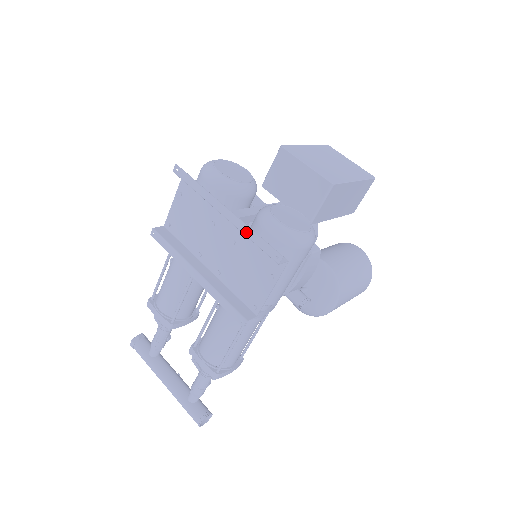
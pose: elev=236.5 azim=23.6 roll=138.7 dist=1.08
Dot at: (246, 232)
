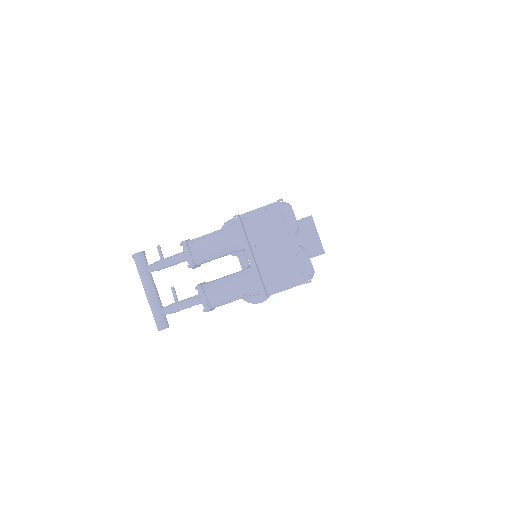
Dot at: (300, 259)
